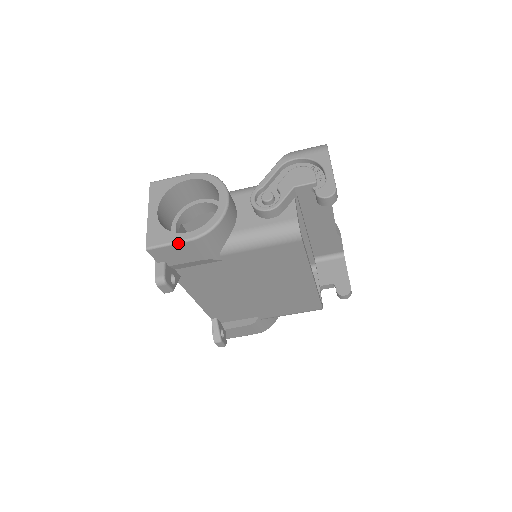
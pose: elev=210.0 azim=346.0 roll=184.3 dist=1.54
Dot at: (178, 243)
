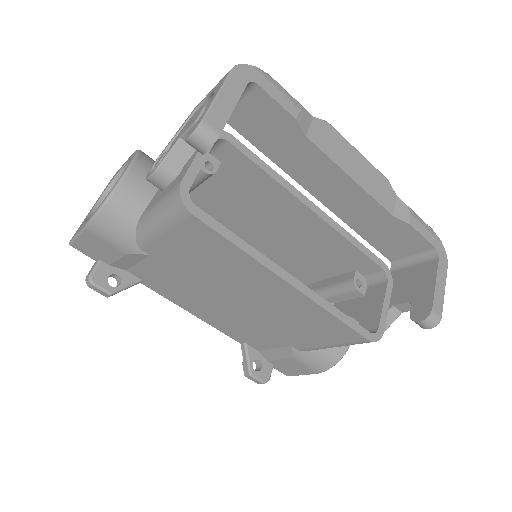
Dot at: (80, 233)
